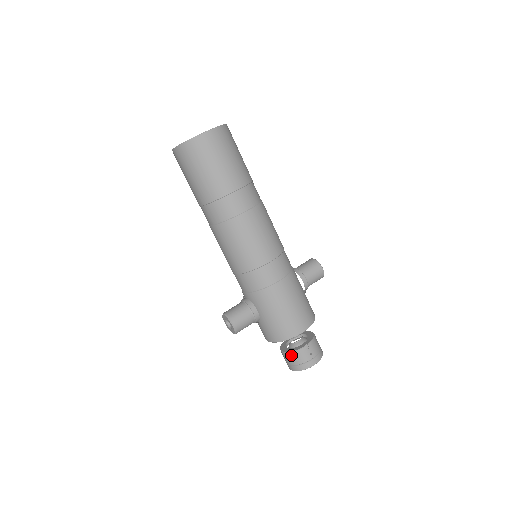
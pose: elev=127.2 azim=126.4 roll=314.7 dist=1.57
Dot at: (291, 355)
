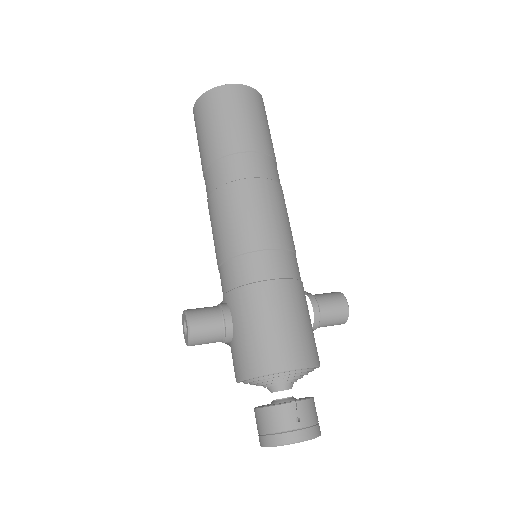
Dot at: (265, 412)
